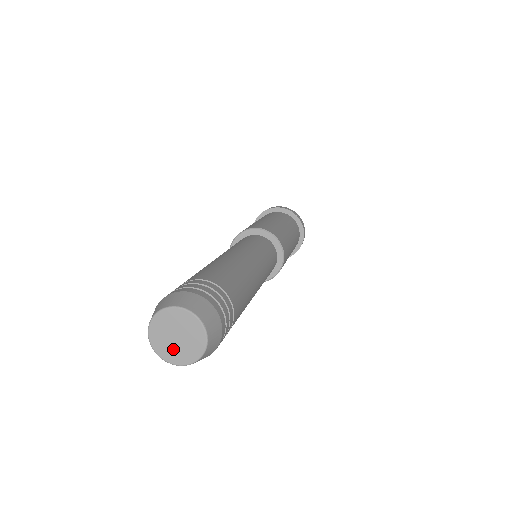
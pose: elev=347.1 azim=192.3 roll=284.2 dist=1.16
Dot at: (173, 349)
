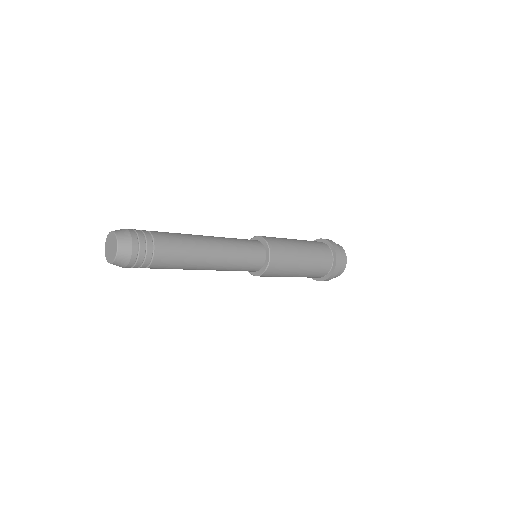
Dot at: (108, 251)
